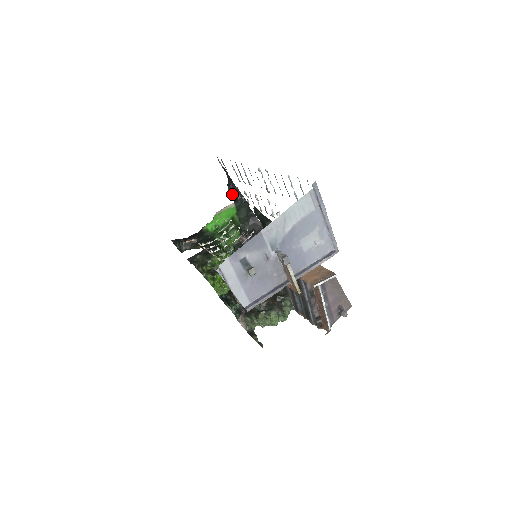
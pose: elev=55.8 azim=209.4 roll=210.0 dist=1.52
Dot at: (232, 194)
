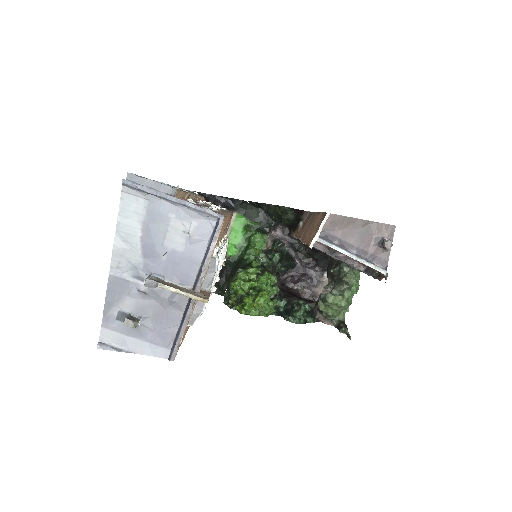
Dot at: (223, 207)
